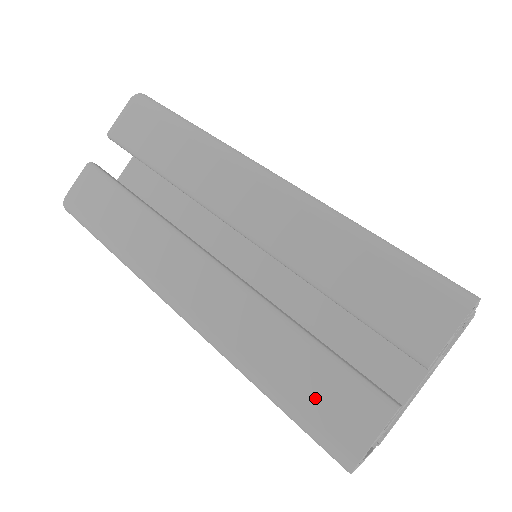
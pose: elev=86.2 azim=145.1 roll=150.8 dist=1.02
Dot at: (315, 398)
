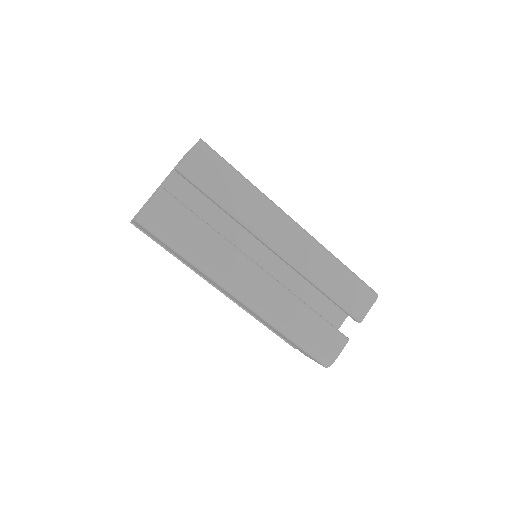
Dot at: (318, 339)
